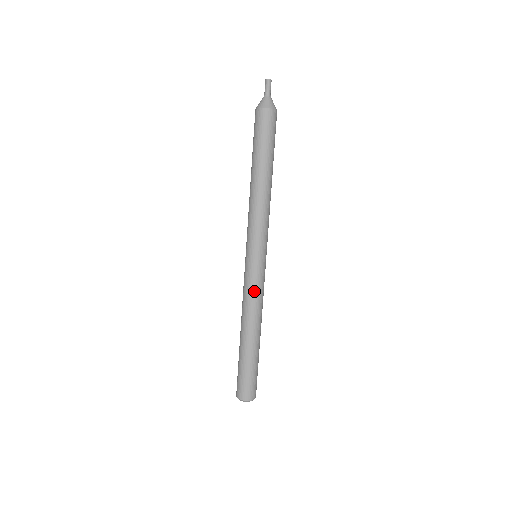
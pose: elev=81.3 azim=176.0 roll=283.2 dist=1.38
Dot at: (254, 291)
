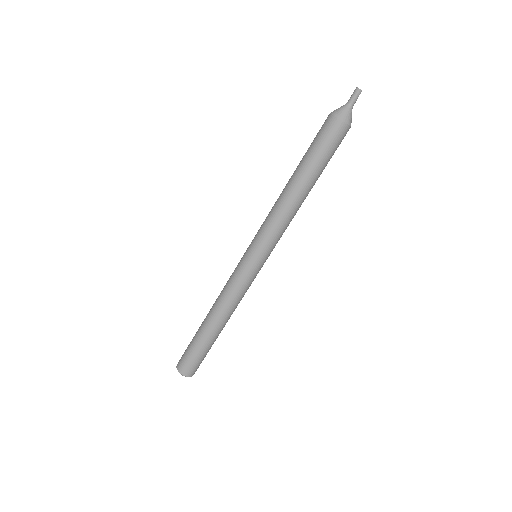
Dot at: (231, 283)
